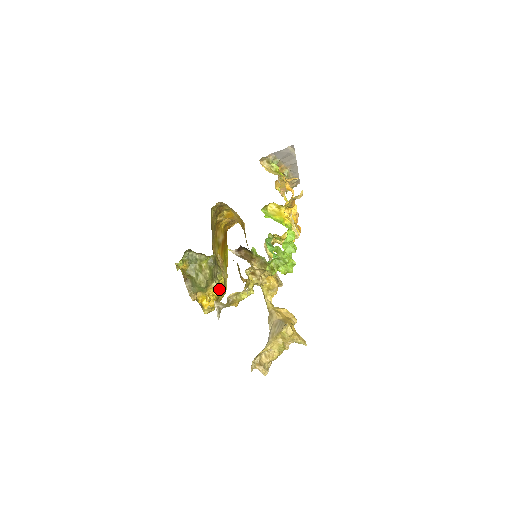
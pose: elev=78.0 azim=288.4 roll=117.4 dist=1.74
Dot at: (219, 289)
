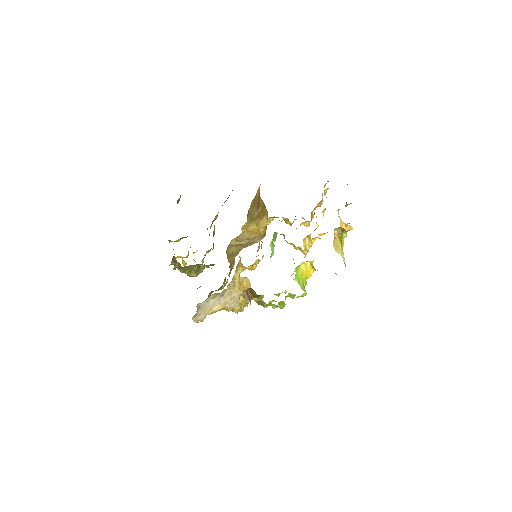
Dot at: occluded
